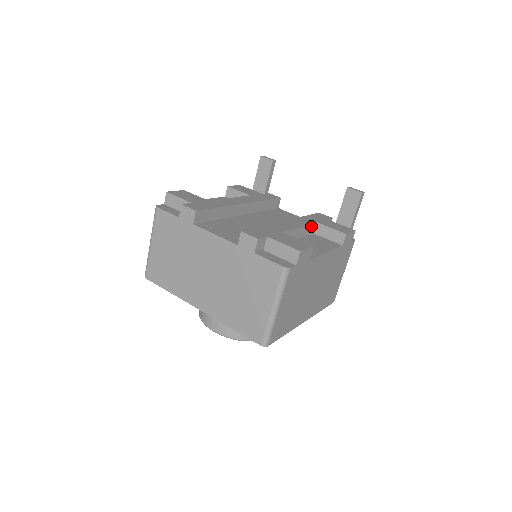
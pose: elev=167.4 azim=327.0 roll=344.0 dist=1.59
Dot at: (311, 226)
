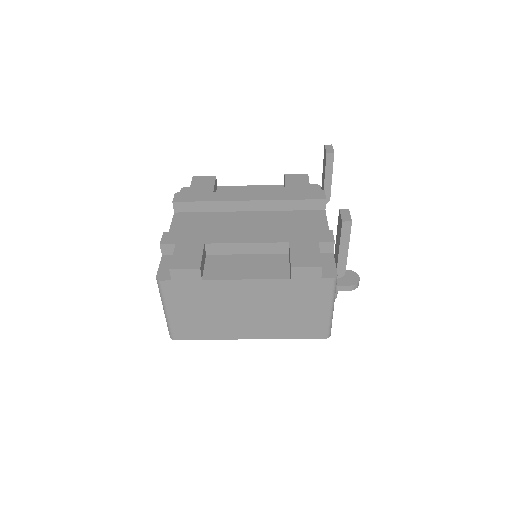
Dot at: (275, 244)
